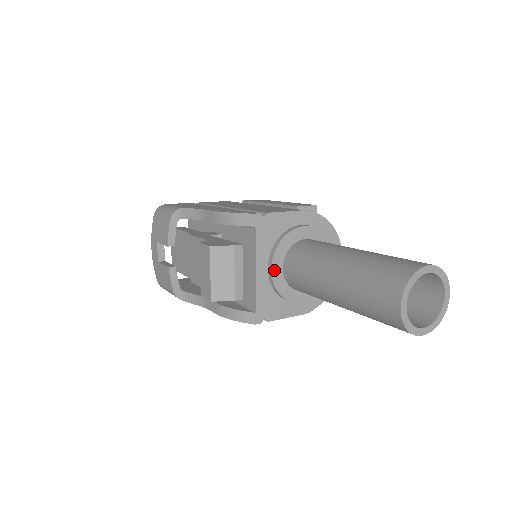
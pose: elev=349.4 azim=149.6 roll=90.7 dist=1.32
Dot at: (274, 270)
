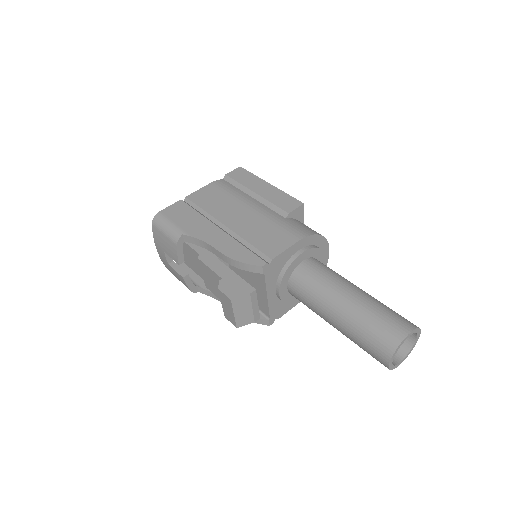
Dot at: (281, 293)
